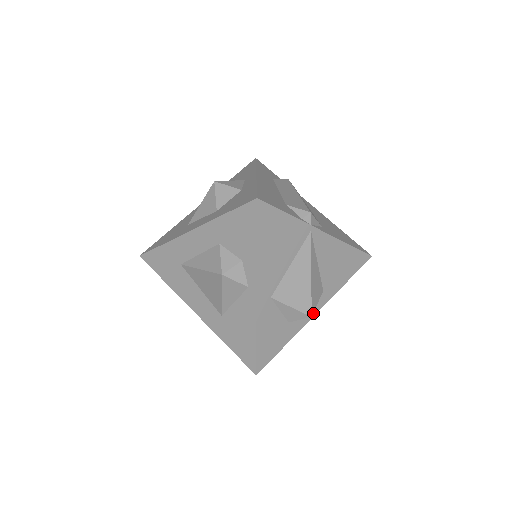
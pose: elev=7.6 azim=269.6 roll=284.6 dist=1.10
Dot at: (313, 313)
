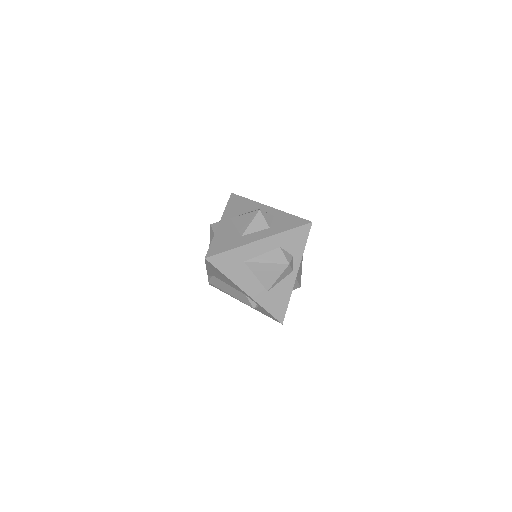
Dot at: occluded
